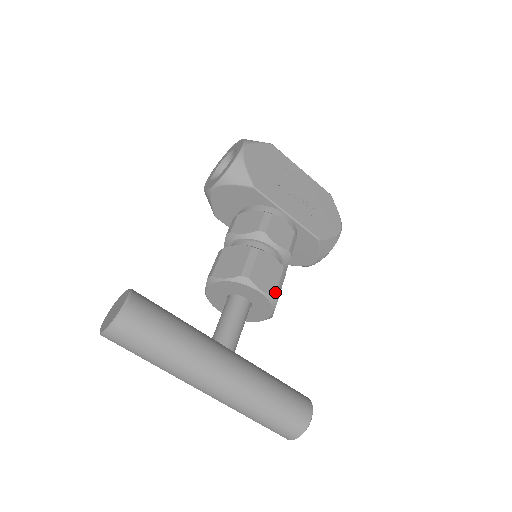
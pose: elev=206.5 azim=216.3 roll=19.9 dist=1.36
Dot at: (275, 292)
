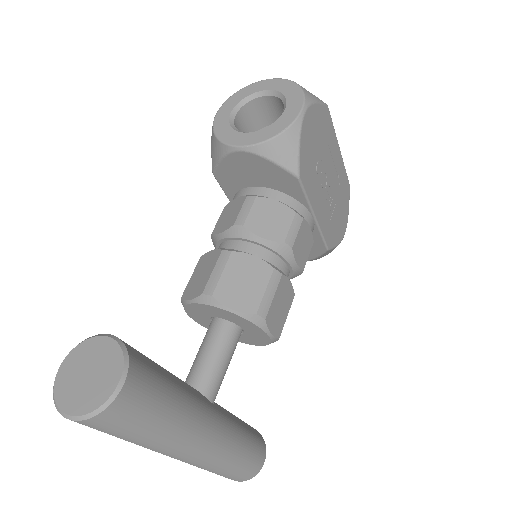
Dot at: (281, 332)
